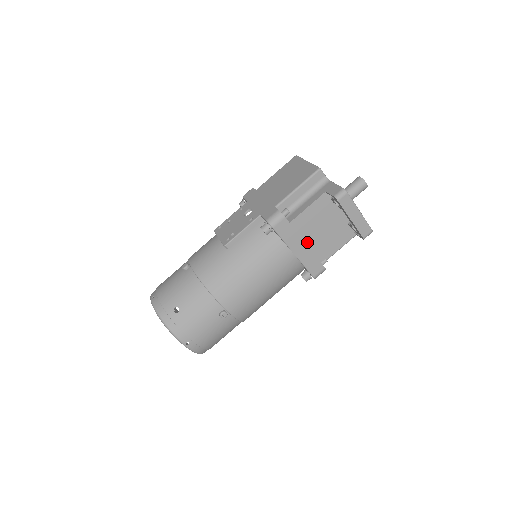
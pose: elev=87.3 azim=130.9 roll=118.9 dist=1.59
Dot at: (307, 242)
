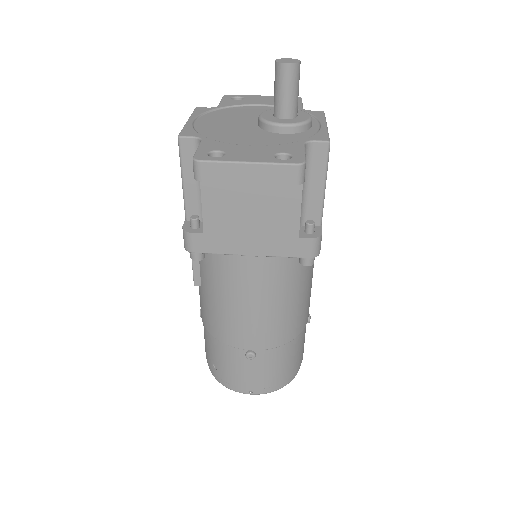
Dot at: (251, 233)
